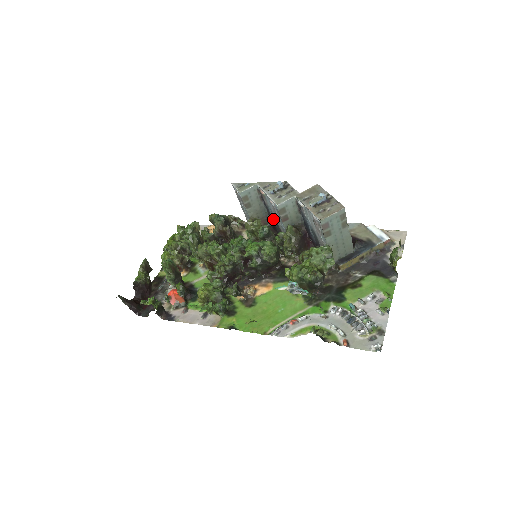
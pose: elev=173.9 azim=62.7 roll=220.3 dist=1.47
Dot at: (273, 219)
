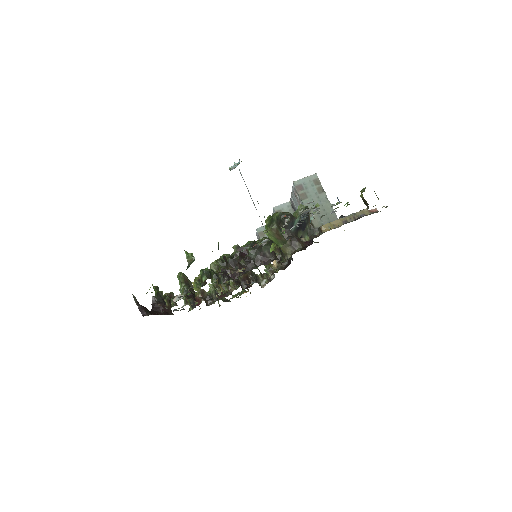
Dot at: occluded
